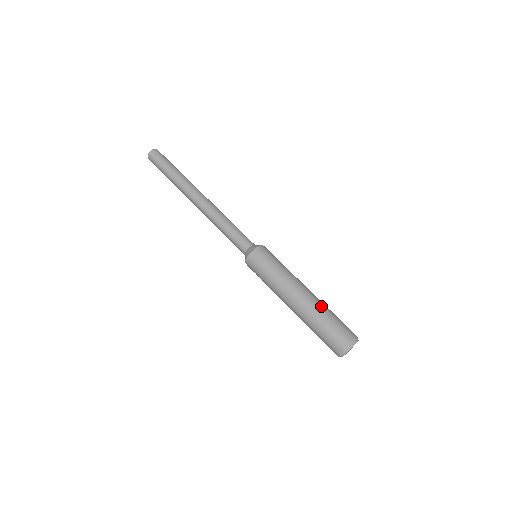
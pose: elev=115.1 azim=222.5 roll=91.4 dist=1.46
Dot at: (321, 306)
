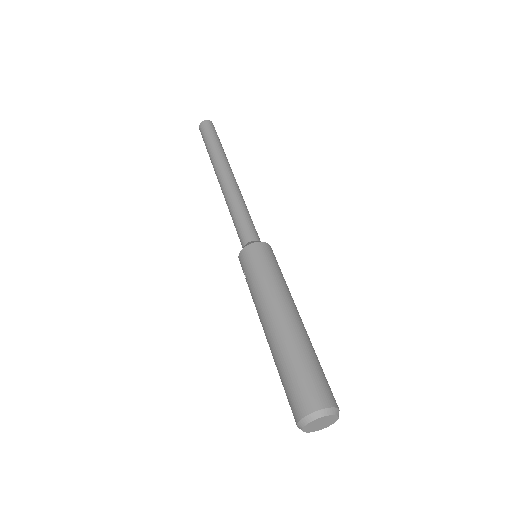
Dot at: (300, 342)
